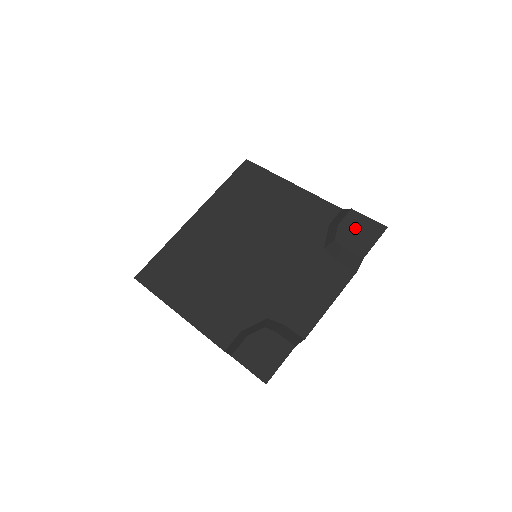
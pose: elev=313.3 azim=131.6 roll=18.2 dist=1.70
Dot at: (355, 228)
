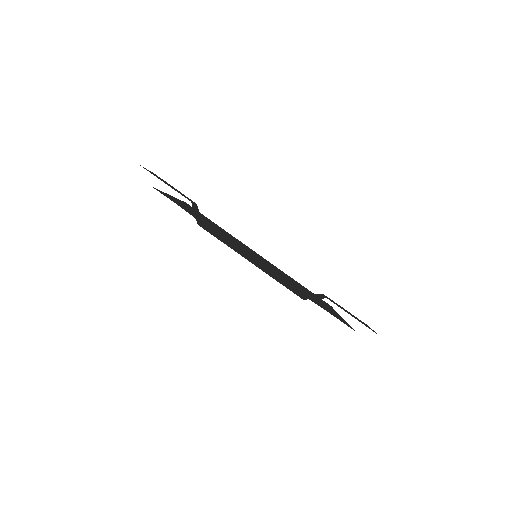
Dot at: (351, 314)
